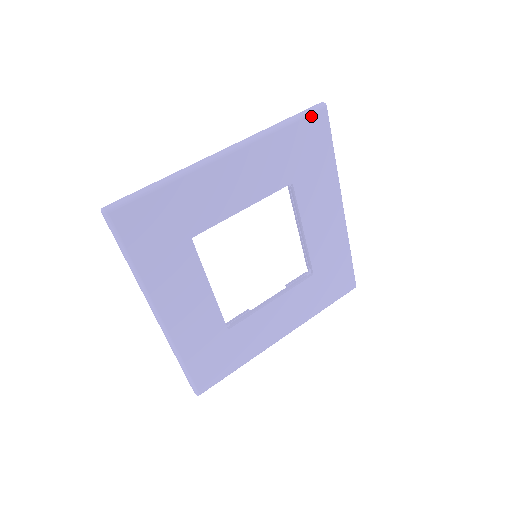
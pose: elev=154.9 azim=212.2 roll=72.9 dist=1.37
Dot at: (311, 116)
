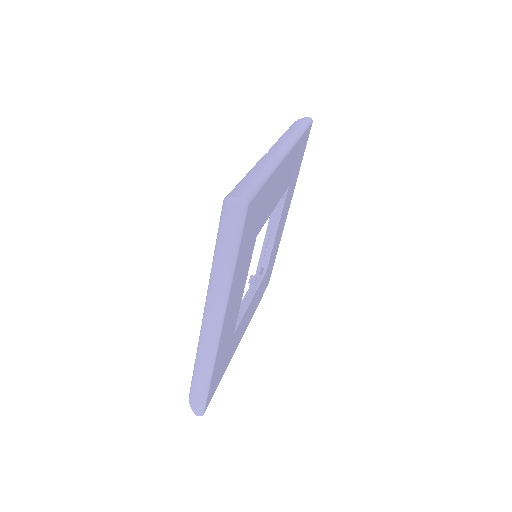
Dot at: (309, 128)
